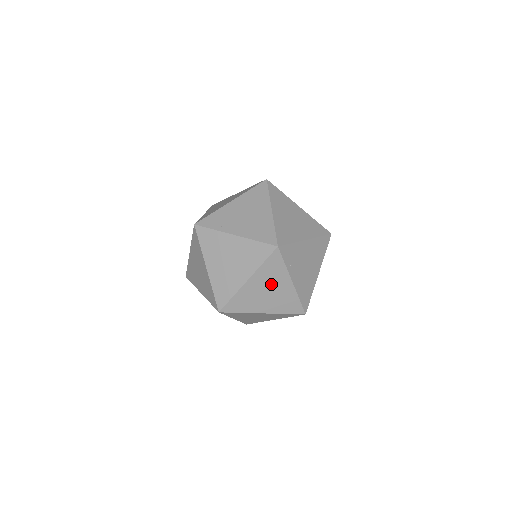
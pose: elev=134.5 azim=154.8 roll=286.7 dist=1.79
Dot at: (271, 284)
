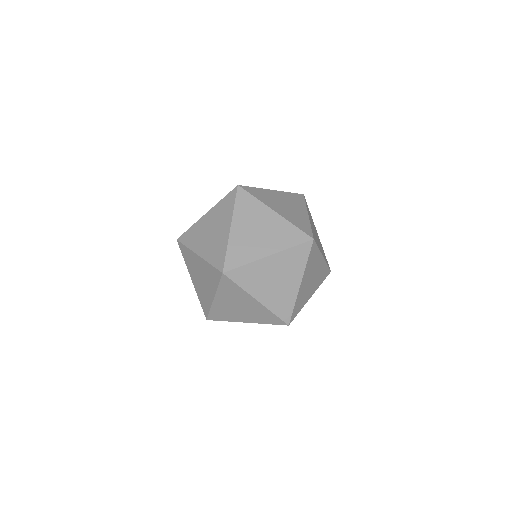
Dot at: (237, 301)
